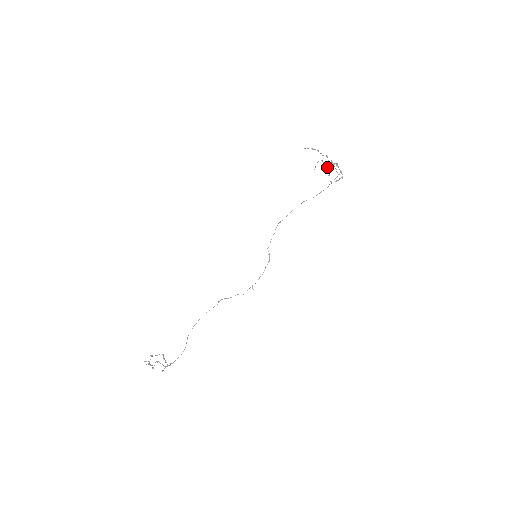
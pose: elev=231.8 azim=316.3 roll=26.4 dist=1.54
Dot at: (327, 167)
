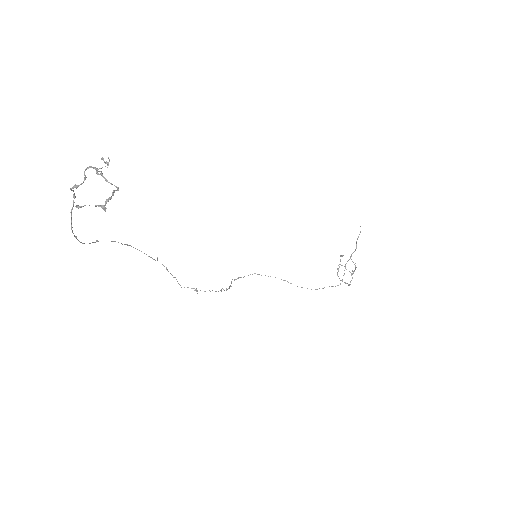
Dot at: occluded
